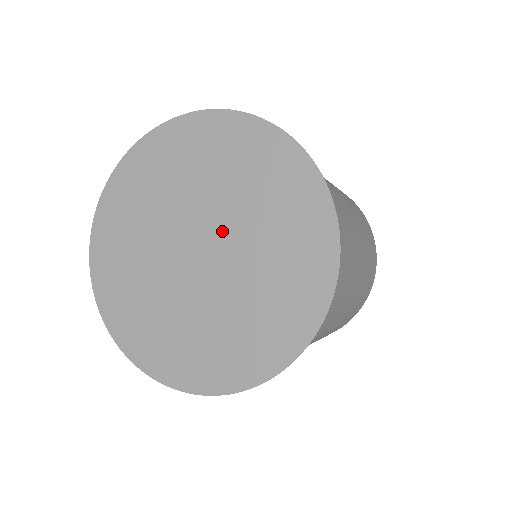
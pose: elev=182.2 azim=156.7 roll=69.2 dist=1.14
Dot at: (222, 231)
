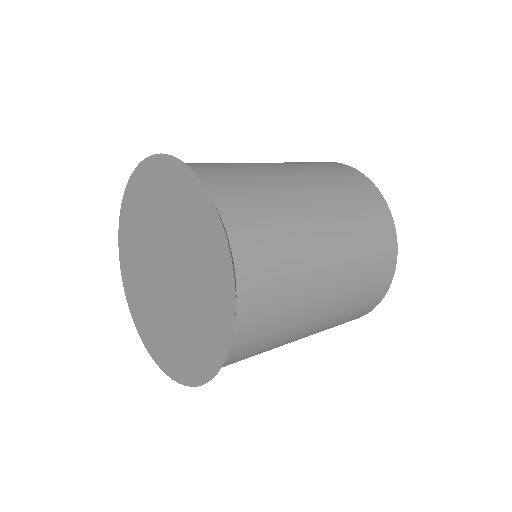
Dot at: (173, 255)
